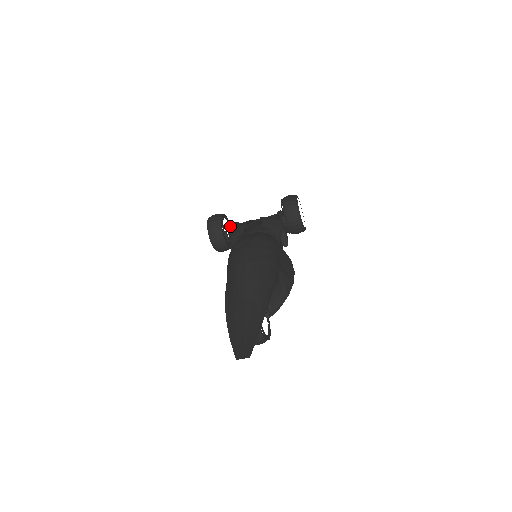
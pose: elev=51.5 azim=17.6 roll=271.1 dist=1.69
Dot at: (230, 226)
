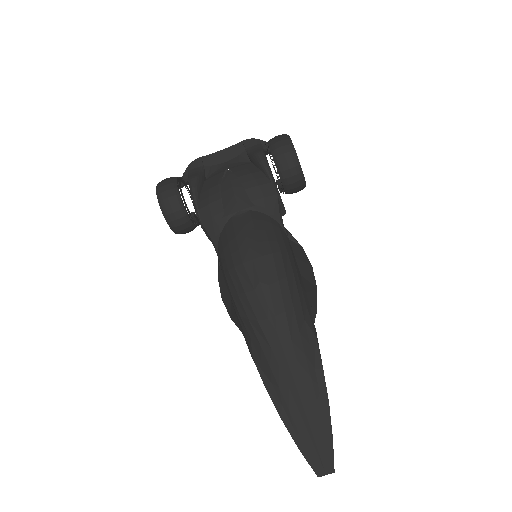
Dot at: occluded
